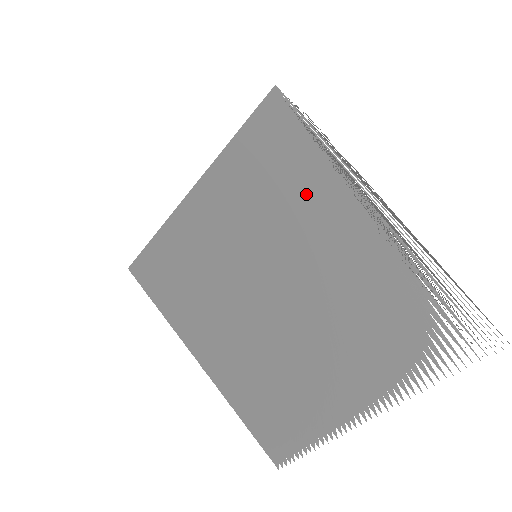
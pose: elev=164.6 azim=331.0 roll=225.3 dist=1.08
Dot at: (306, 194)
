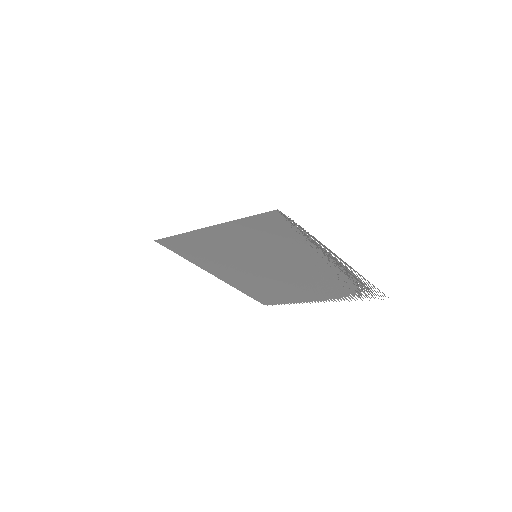
Dot at: (293, 247)
